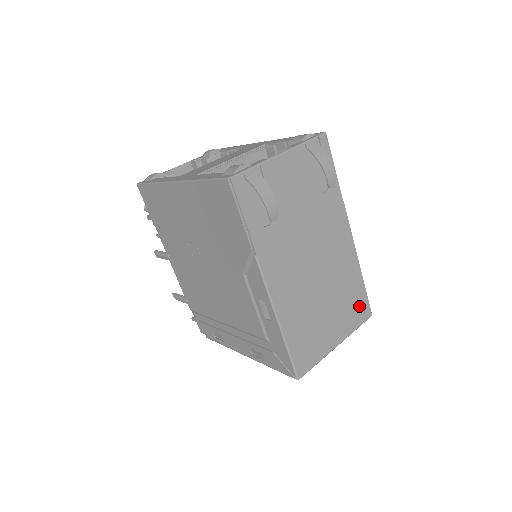
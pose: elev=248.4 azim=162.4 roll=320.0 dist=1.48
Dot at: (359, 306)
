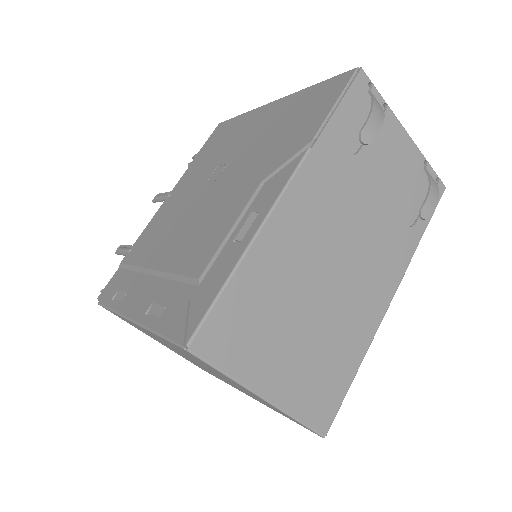
Dot at: (326, 396)
